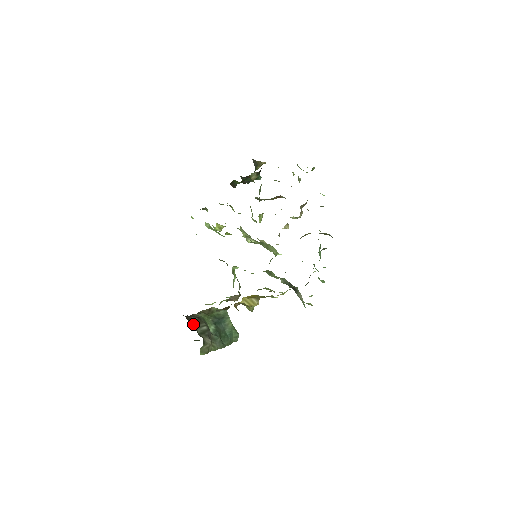
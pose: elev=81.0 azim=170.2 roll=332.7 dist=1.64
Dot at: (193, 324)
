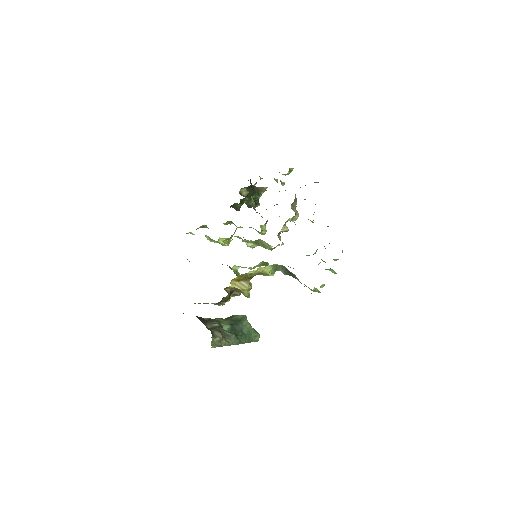
Dot at: (203, 321)
